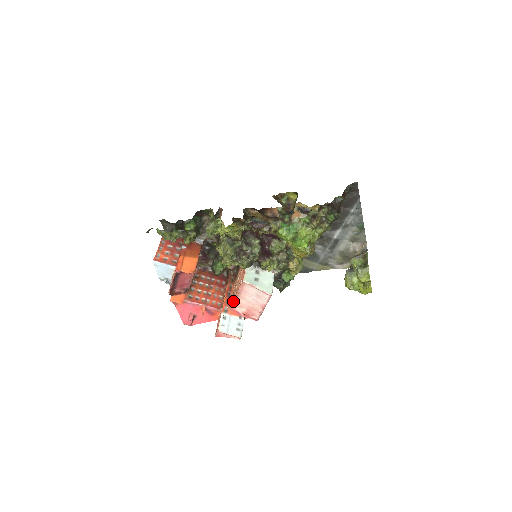
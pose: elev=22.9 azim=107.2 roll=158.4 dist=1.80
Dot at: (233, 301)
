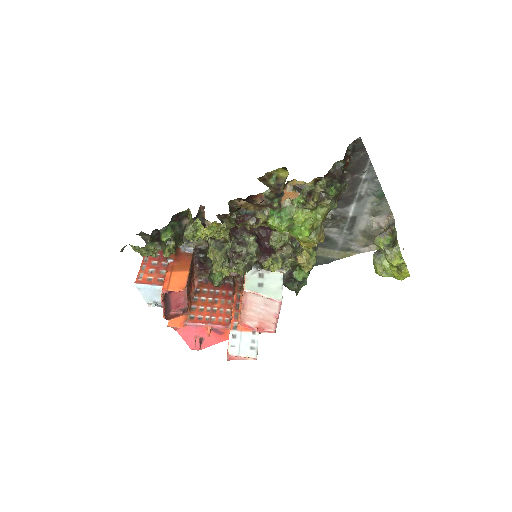
Dot at: (240, 315)
